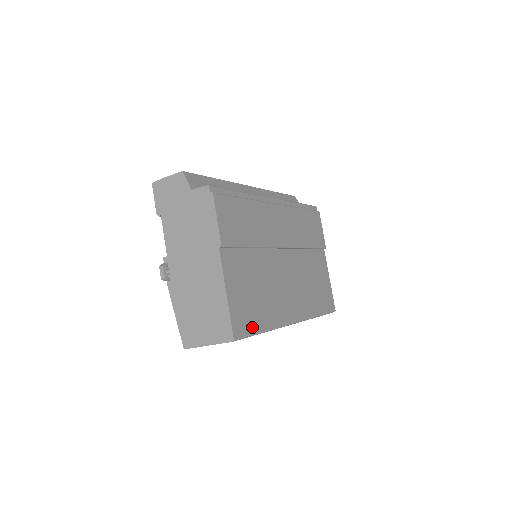
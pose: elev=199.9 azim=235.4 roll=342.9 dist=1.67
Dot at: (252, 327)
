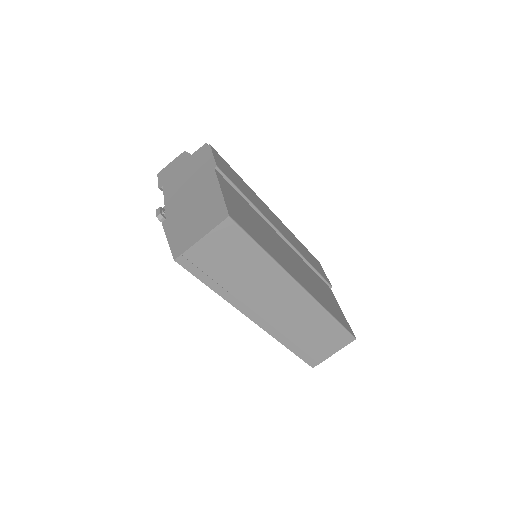
Dot at: (250, 233)
